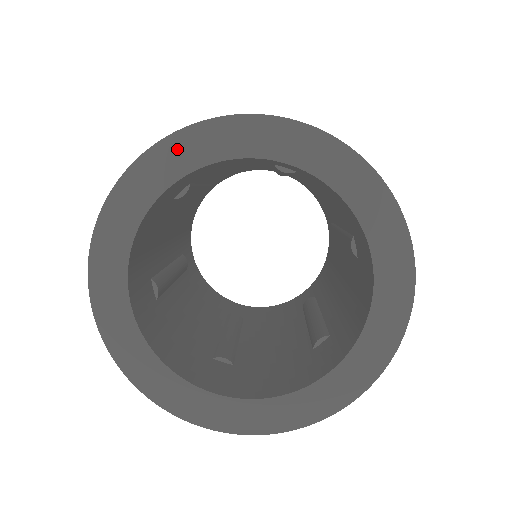
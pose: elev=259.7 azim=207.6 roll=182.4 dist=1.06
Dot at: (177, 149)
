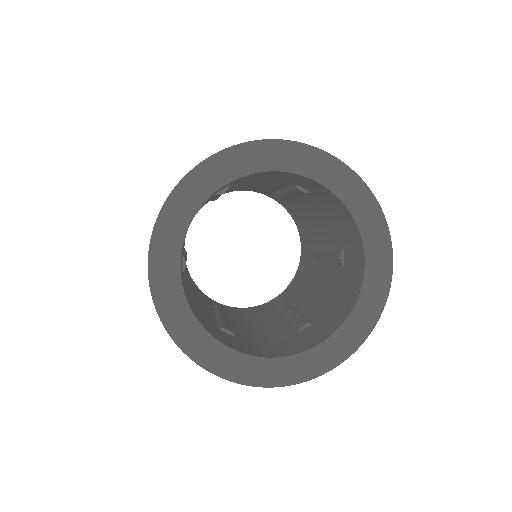
Dot at: (163, 241)
